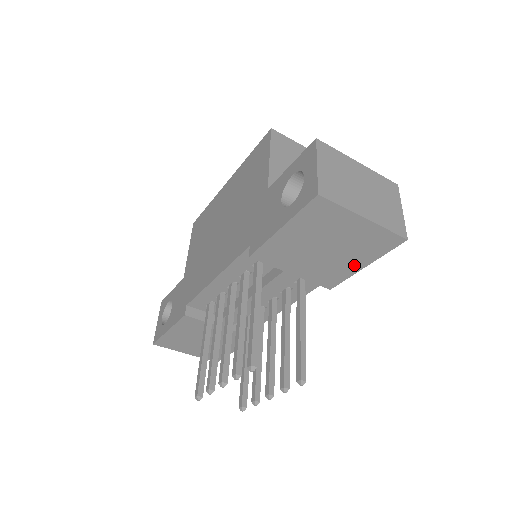
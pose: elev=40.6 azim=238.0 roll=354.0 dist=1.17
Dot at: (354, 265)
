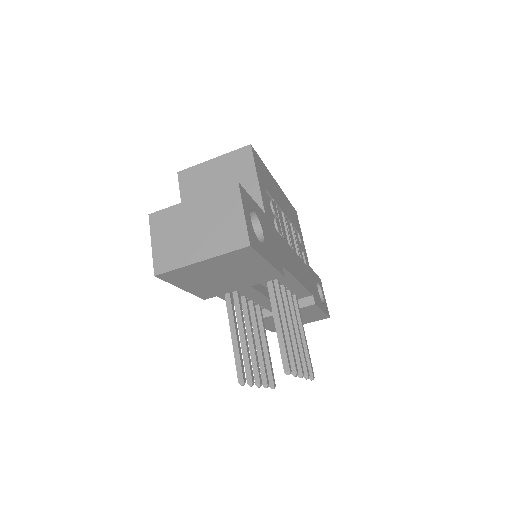
Dot at: (261, 267)
